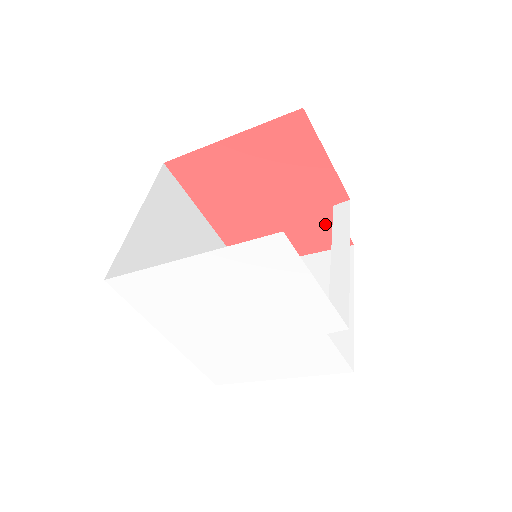
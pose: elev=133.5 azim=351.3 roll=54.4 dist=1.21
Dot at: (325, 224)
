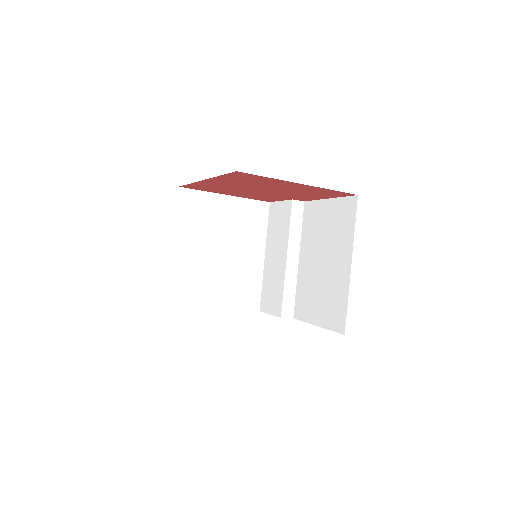
Dot at: (273, 198)
